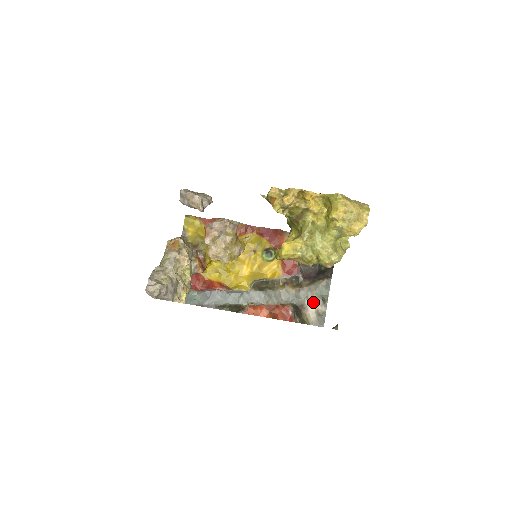
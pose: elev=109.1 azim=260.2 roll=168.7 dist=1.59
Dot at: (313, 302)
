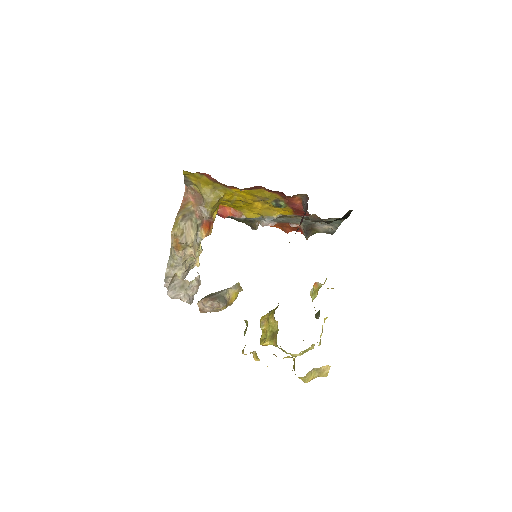
Dot at: (324, 225)
